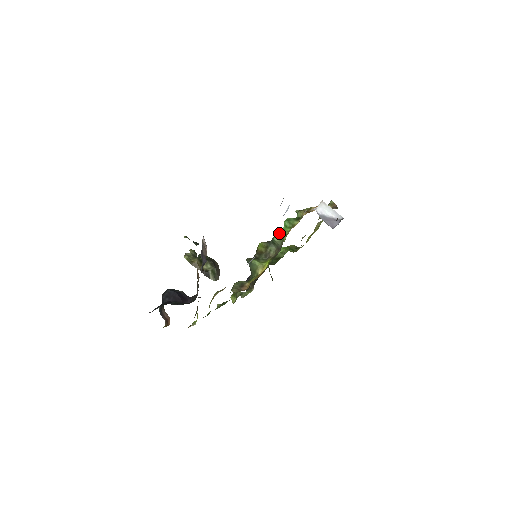
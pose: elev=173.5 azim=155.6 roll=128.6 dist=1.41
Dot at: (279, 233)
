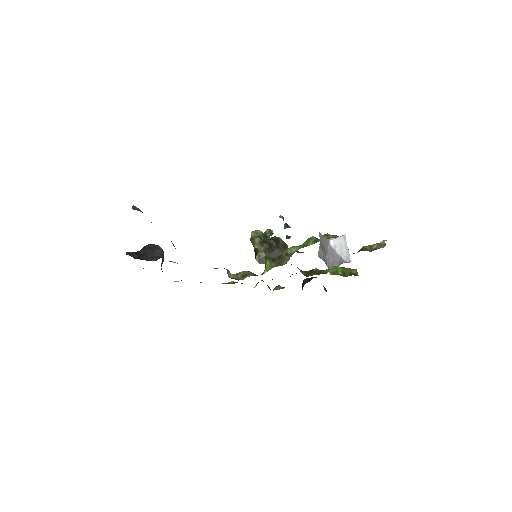
Dot at: (295, 247)
